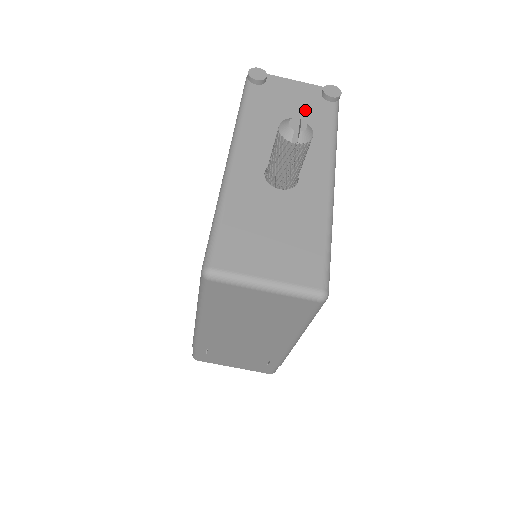
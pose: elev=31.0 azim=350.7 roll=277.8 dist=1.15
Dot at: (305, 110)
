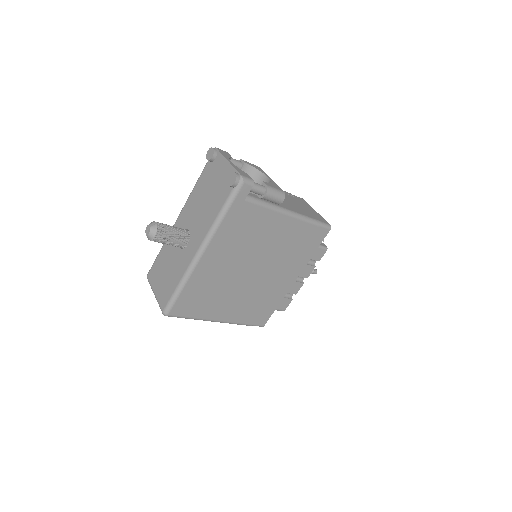
Dot at: (217, 191)
